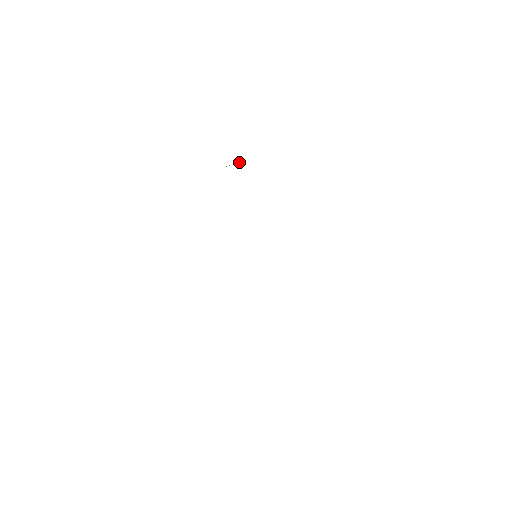
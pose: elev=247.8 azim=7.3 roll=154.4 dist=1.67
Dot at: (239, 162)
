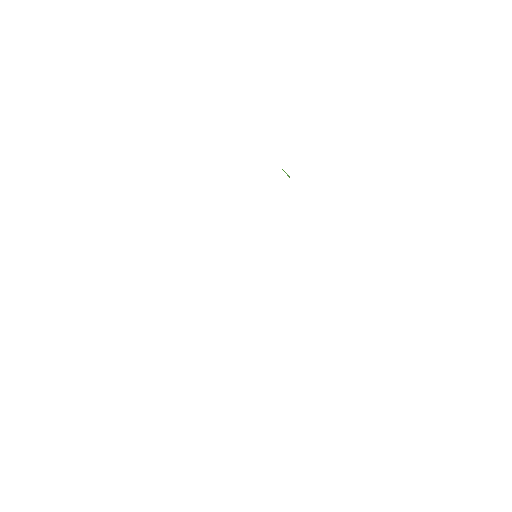
Dot at: occluded
